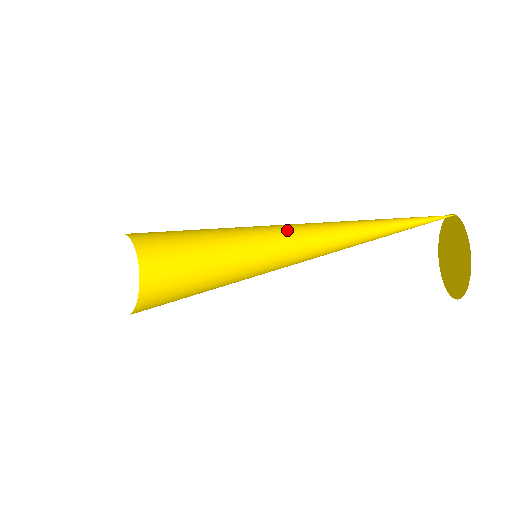
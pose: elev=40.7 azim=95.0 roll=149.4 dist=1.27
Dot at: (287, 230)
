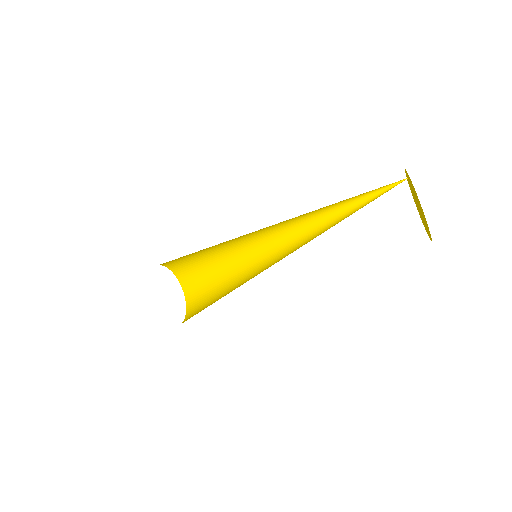
Dot at: (272, 226)
